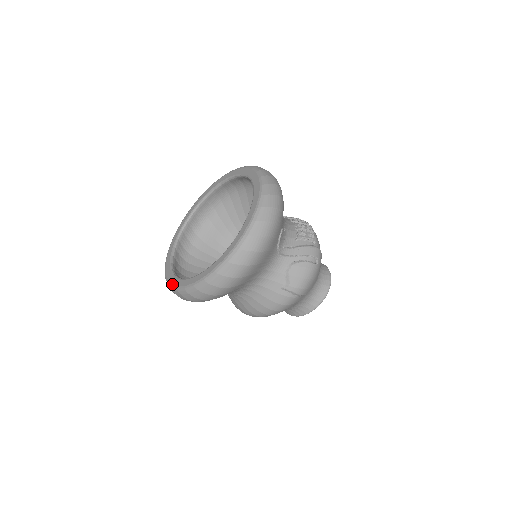
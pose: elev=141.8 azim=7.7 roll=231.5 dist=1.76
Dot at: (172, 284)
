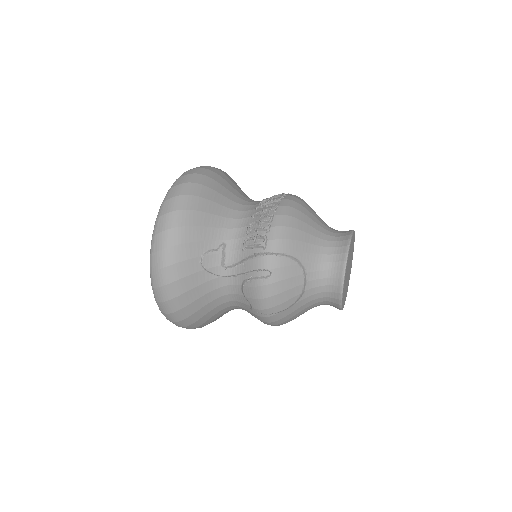
Dot at: occluded
